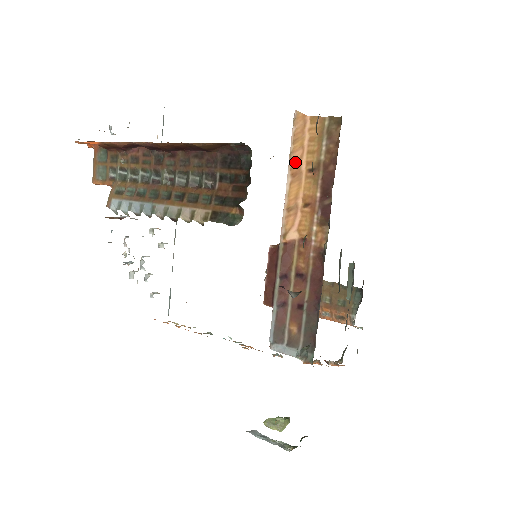
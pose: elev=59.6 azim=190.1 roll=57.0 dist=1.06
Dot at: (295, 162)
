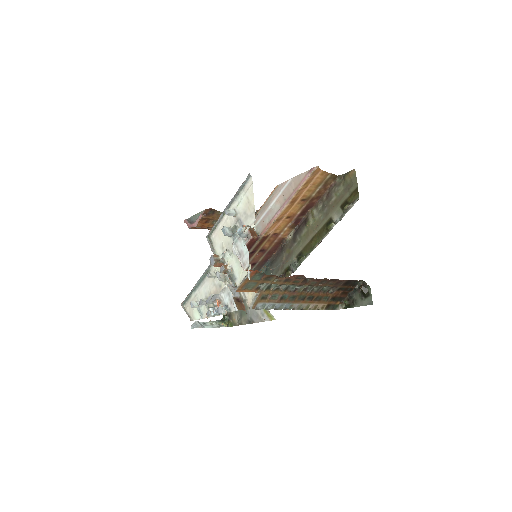
Dot at: (297, 195)
